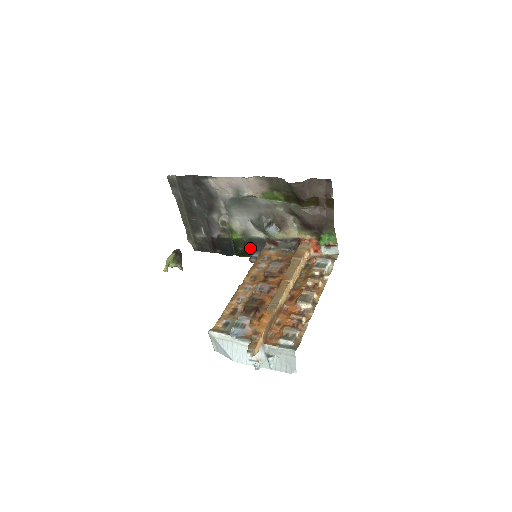
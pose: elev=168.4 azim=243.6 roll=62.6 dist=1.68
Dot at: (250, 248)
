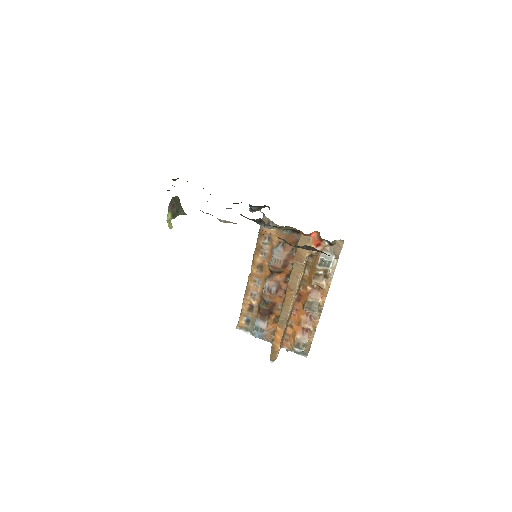
Dot at: occluded
